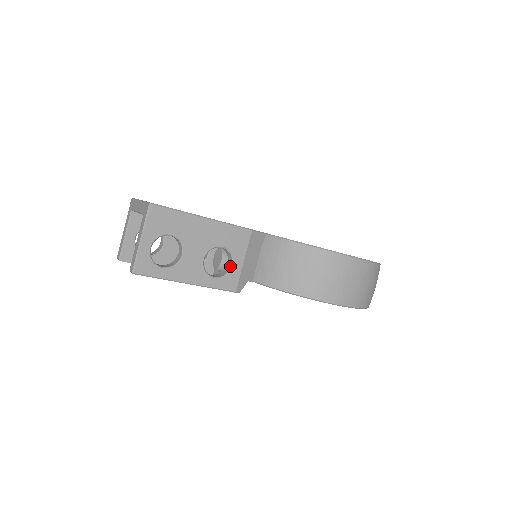
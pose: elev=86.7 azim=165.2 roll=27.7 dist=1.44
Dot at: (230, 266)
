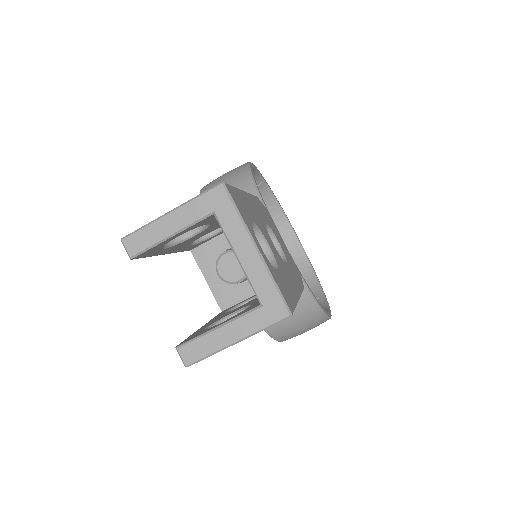
Dot at: occluded
